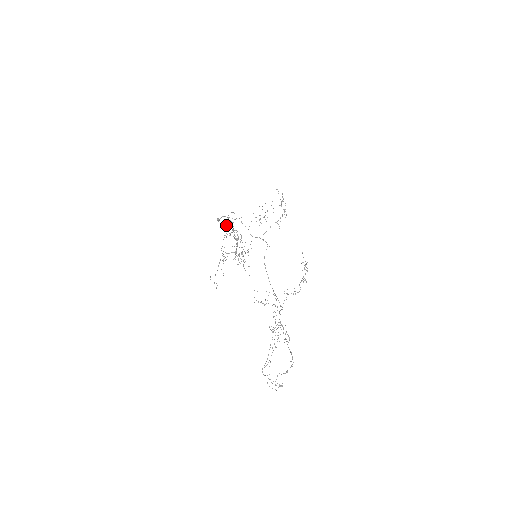
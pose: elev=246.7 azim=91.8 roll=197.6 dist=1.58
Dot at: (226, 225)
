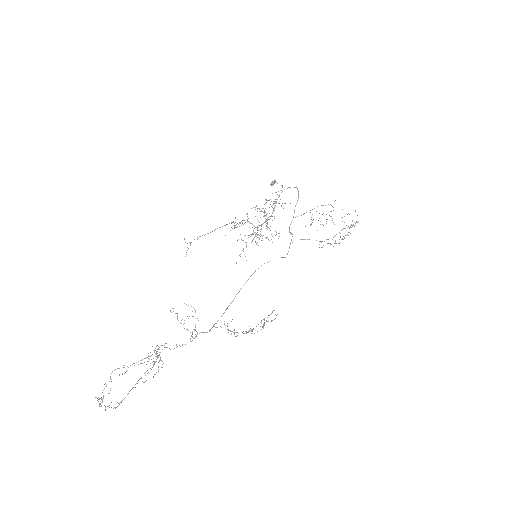
Dot at: occluded
